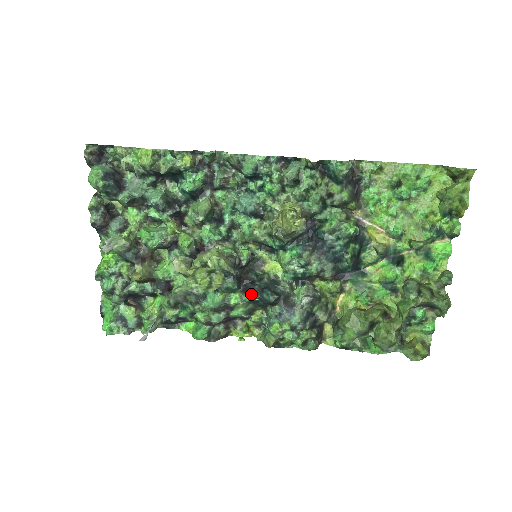
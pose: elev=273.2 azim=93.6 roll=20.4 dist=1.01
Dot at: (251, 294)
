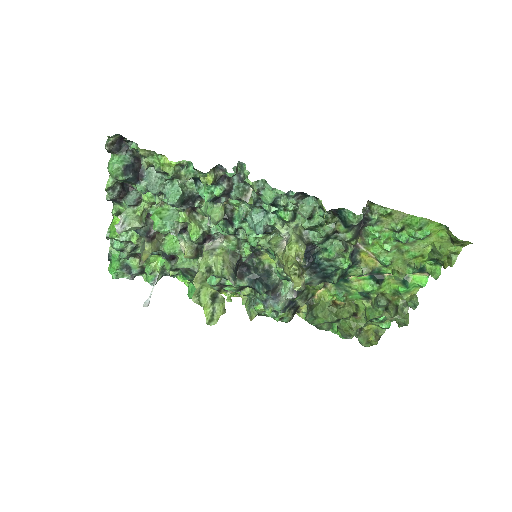
Dot at: (245, 282)
